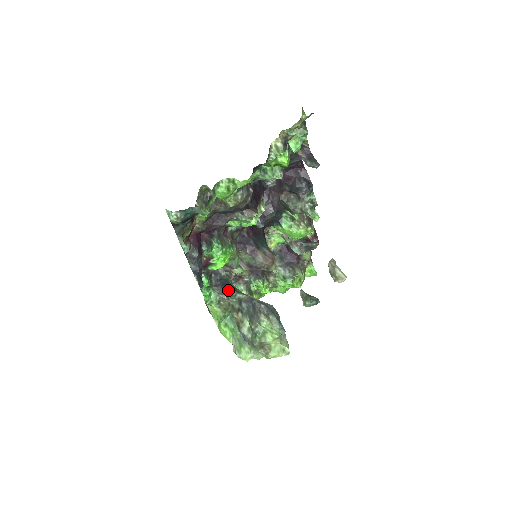
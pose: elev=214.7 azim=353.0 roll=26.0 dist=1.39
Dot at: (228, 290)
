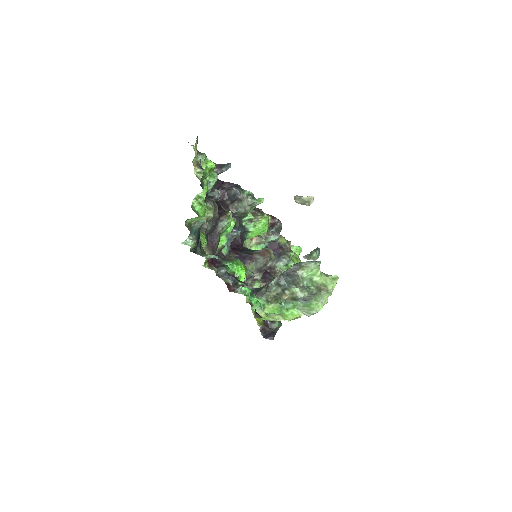
Dot at: (264, 289)
